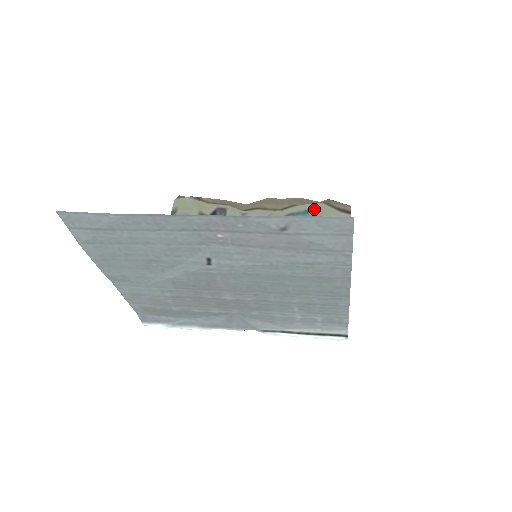
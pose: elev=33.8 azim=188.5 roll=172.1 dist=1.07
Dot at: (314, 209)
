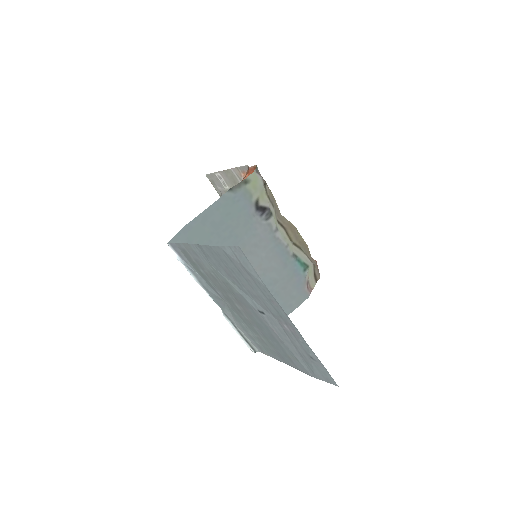
Dot at: (307, 267)
